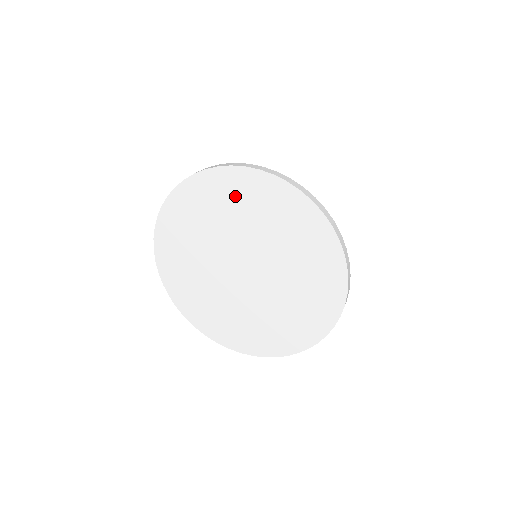
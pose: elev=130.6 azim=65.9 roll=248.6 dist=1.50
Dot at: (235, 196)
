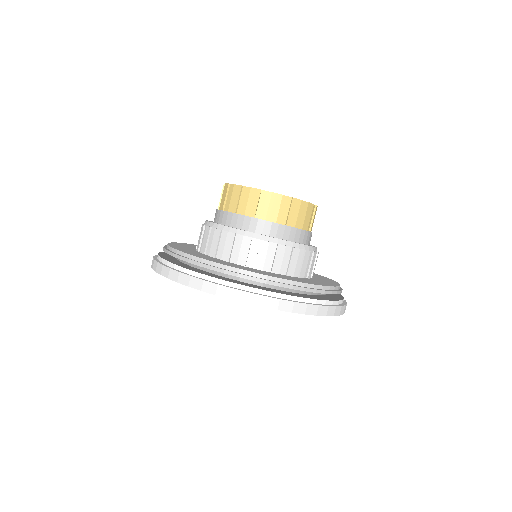
Dot at: occluded
